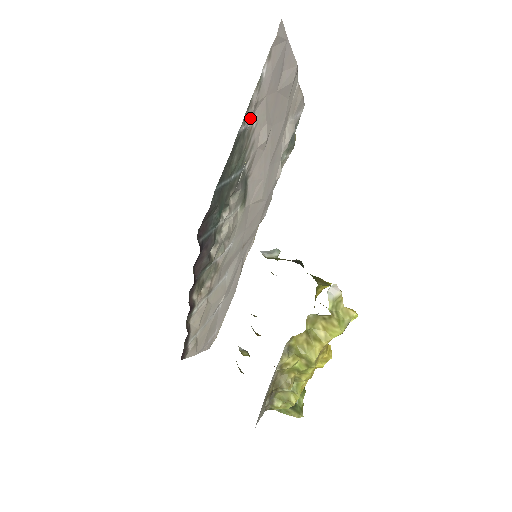
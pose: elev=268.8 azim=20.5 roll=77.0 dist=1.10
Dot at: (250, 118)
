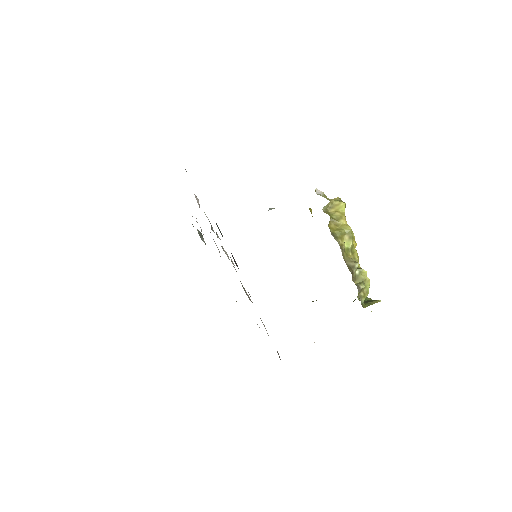
Dot at: occluded
